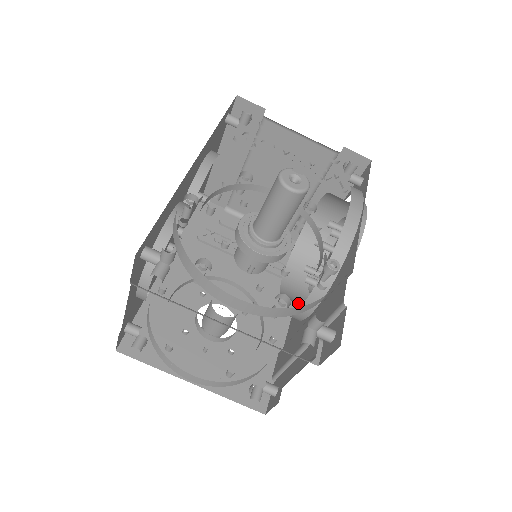
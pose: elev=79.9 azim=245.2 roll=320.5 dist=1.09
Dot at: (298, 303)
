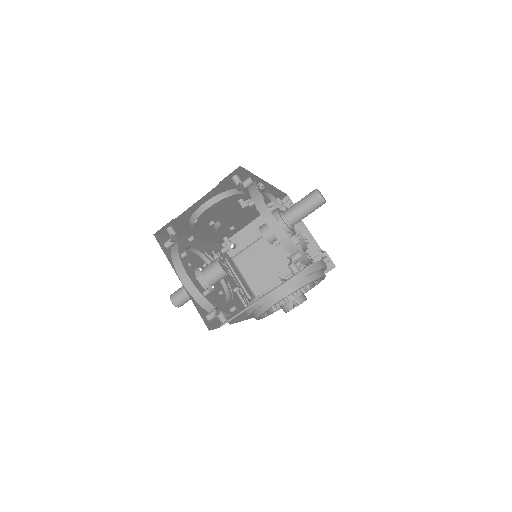
Dot at: occluded
